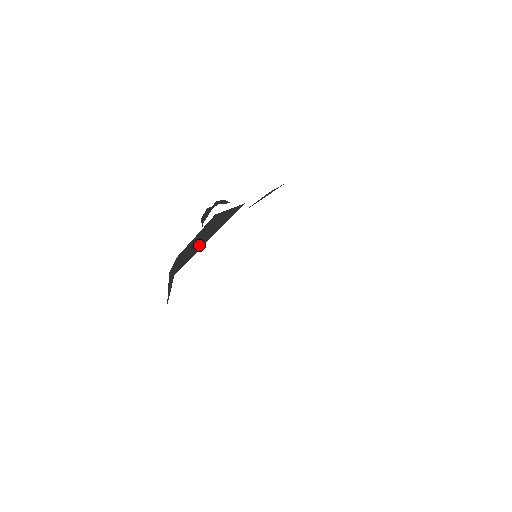
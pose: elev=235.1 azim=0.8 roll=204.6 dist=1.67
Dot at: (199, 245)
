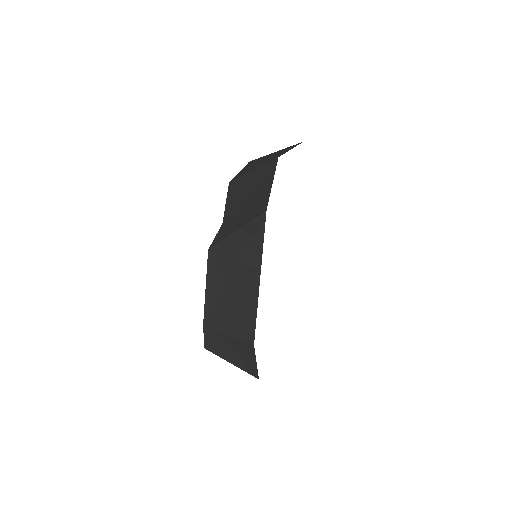
Dot at: (244, 293)
